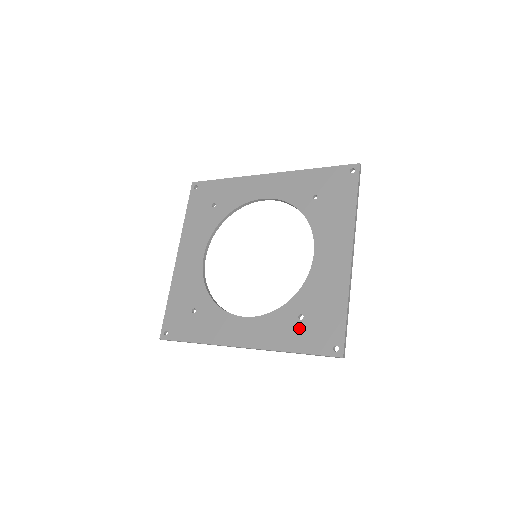
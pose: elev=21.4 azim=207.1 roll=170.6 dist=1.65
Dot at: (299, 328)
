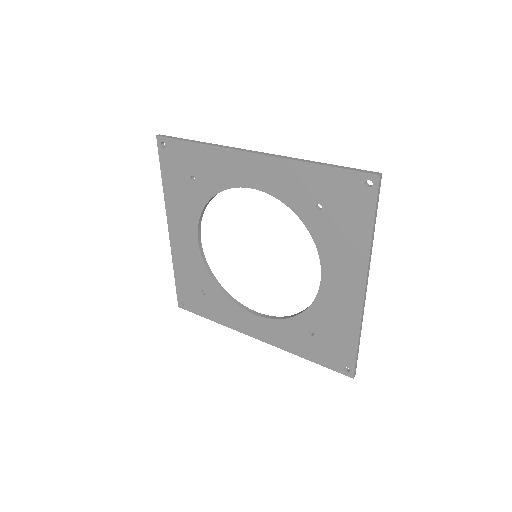
Dot at: (310, 342)
